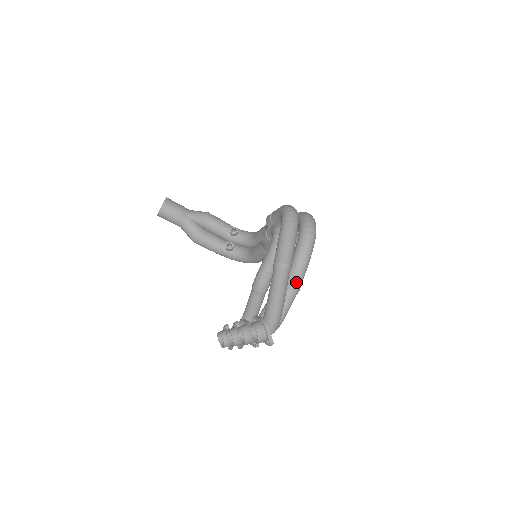
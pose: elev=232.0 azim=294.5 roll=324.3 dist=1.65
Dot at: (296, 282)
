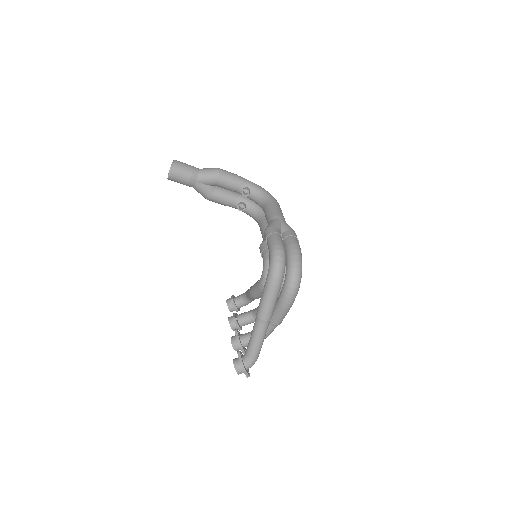
Dot at: (277, 322)
